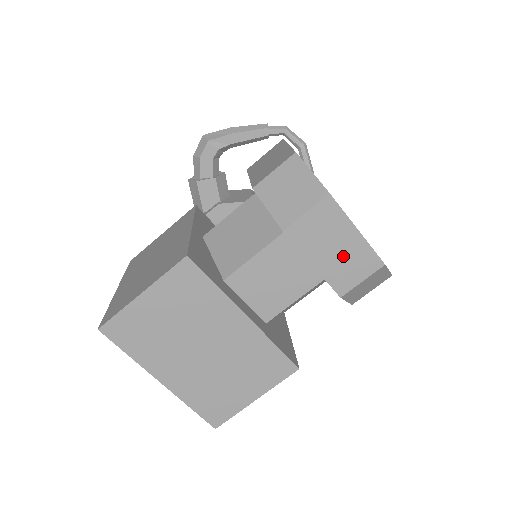
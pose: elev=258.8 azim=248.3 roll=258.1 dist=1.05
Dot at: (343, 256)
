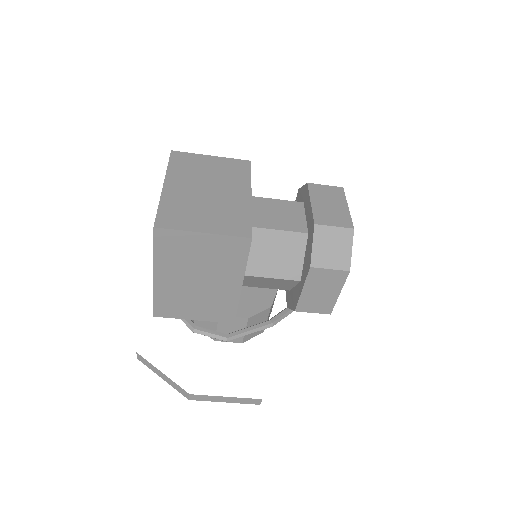
Dot at: (331, 210)
